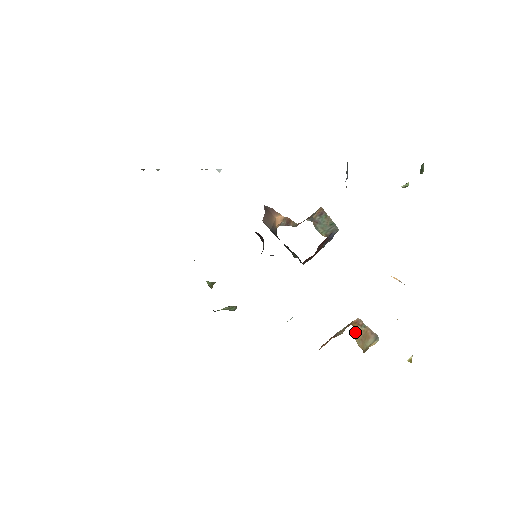
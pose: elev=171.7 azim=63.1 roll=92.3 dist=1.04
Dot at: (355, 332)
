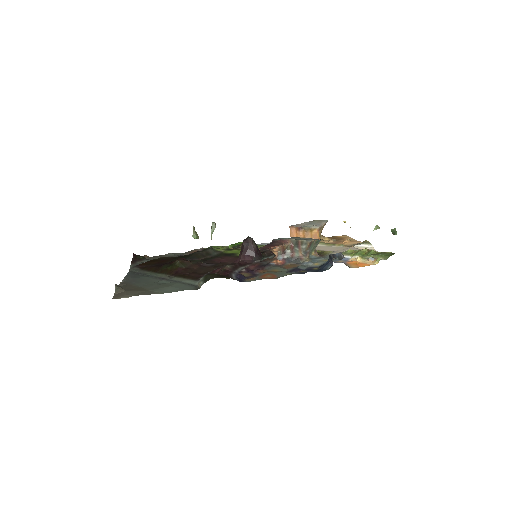
Dot at: (319, 238)
